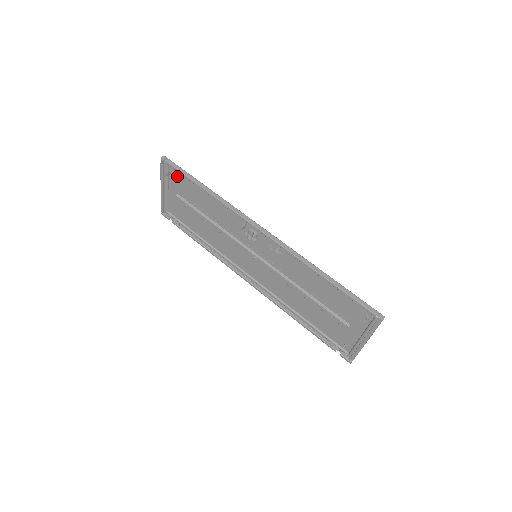
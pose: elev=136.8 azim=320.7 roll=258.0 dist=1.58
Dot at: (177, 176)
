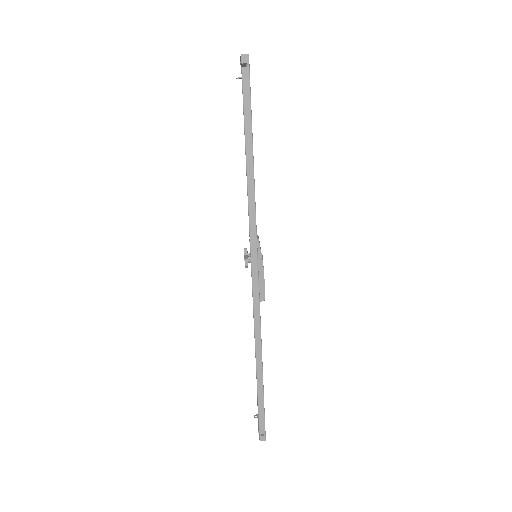
Dot at: occluded
